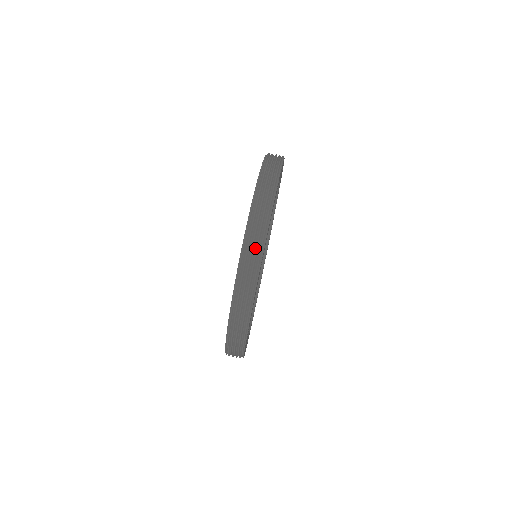
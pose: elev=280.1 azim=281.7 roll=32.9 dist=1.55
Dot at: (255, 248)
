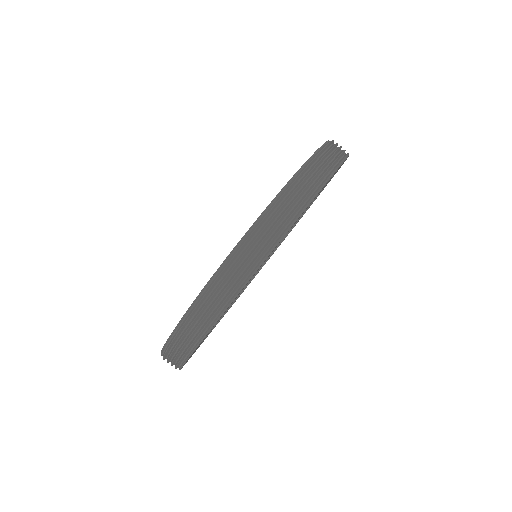
Dot at: (287, 212)
